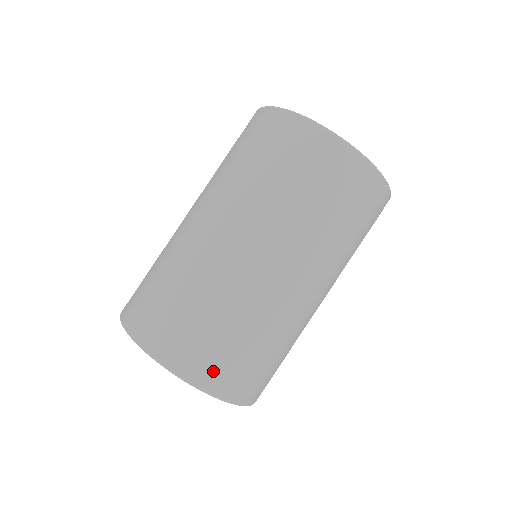
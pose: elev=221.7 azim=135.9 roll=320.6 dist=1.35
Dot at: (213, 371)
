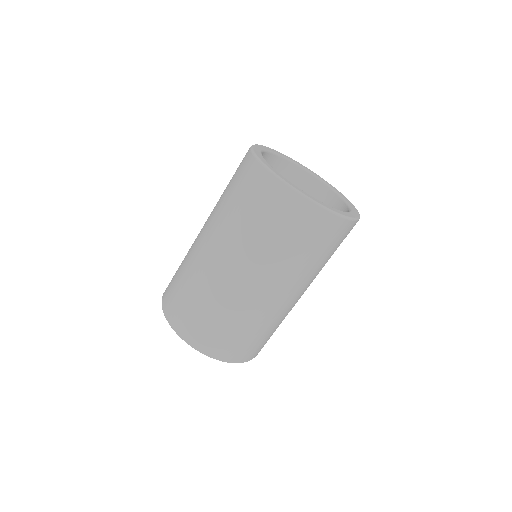
Dot at: (212, 345)
